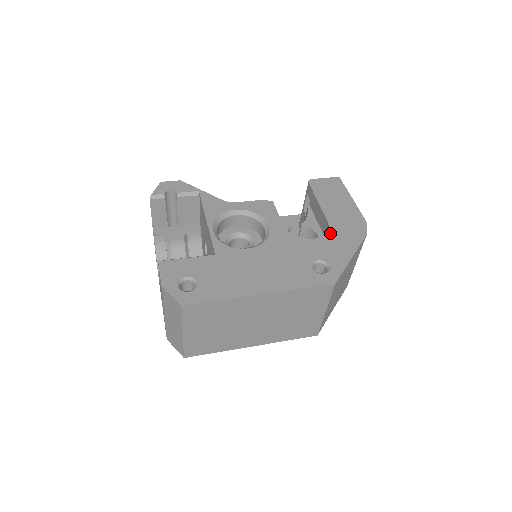
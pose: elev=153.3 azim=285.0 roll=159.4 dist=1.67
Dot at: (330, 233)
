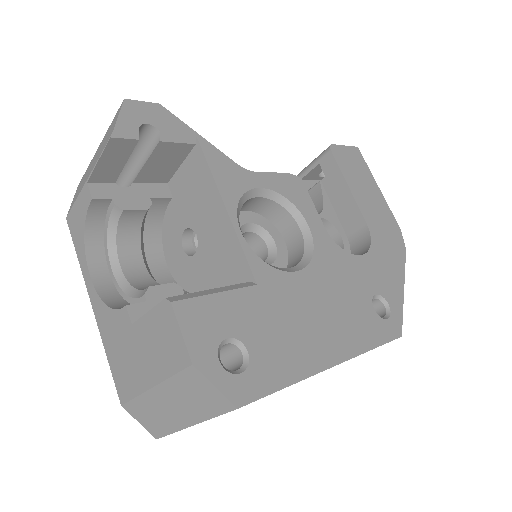
Dot at: (375, 246)
